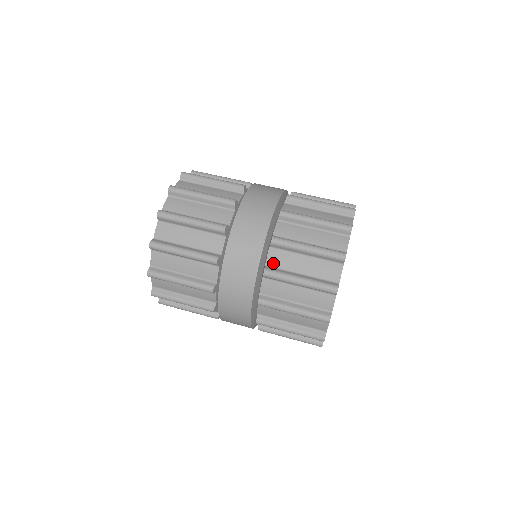
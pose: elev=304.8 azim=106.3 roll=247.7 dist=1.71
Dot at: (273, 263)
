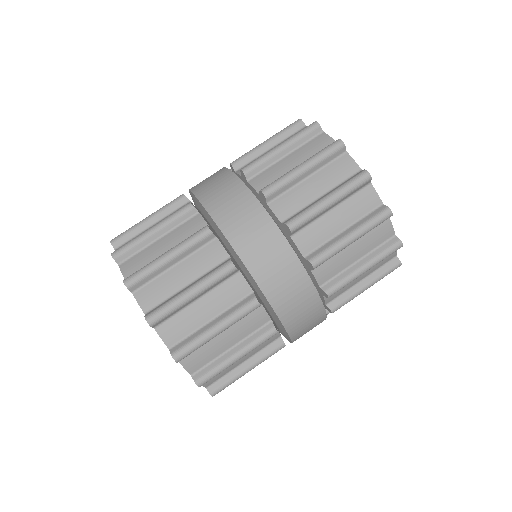
Dot at: (325, 278)
